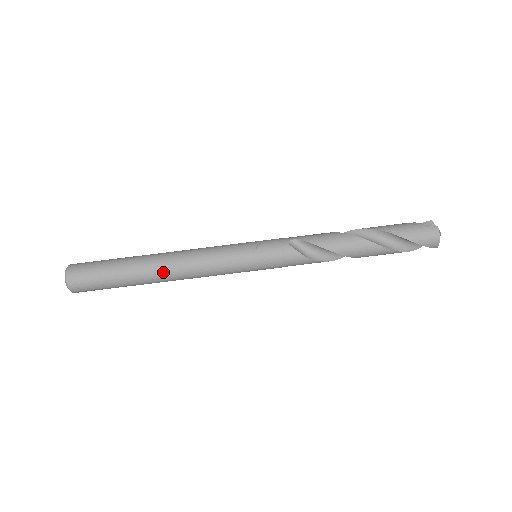
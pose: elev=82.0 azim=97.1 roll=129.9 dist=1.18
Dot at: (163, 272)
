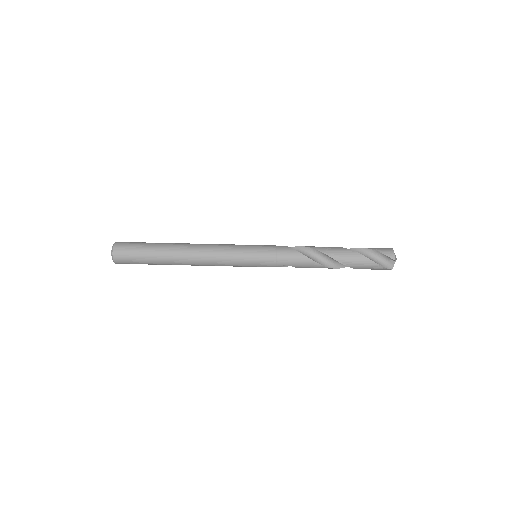
Dot at: (186, 245)
